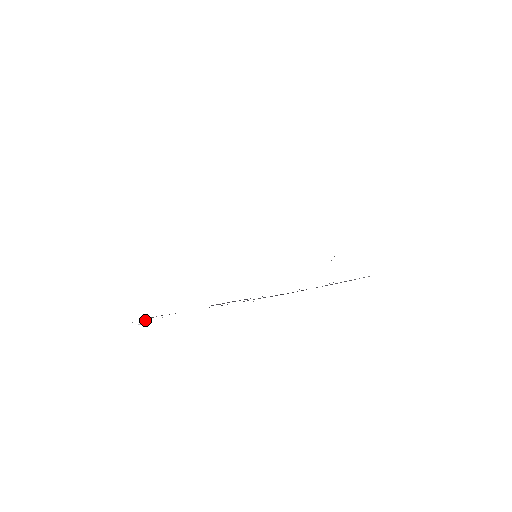
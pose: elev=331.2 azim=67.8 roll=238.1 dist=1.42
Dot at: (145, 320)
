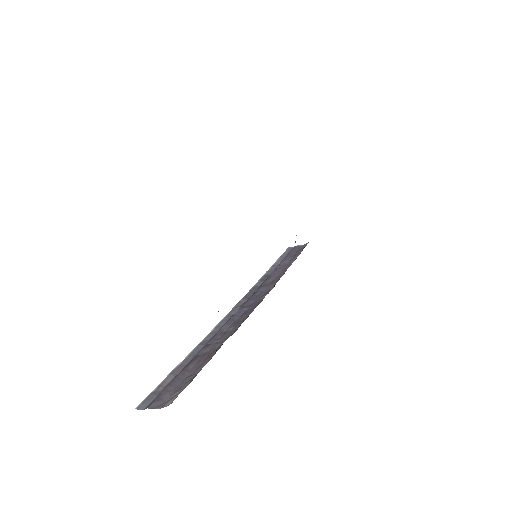
Dot at: occluded
